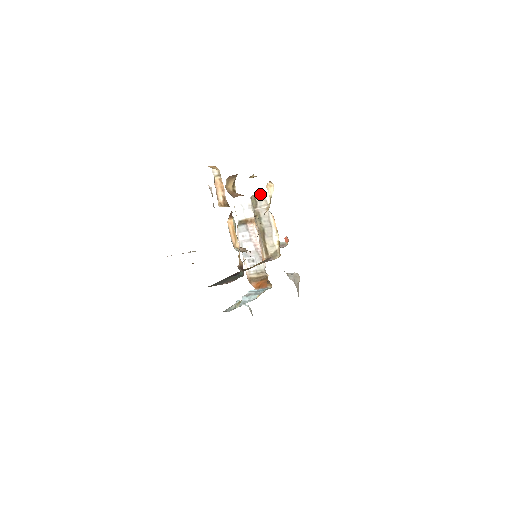
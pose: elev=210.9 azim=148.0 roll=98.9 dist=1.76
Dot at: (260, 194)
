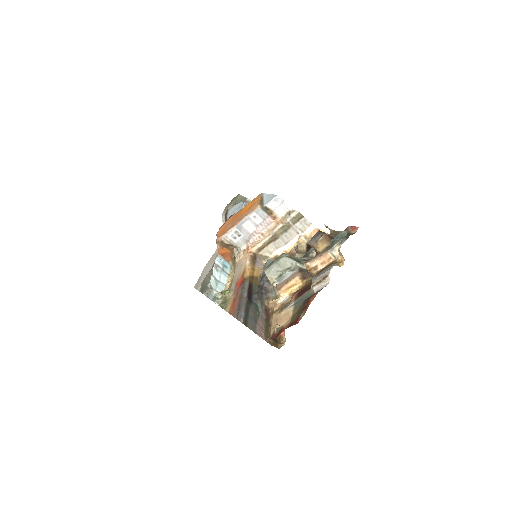
Dot at: (308, 221)
